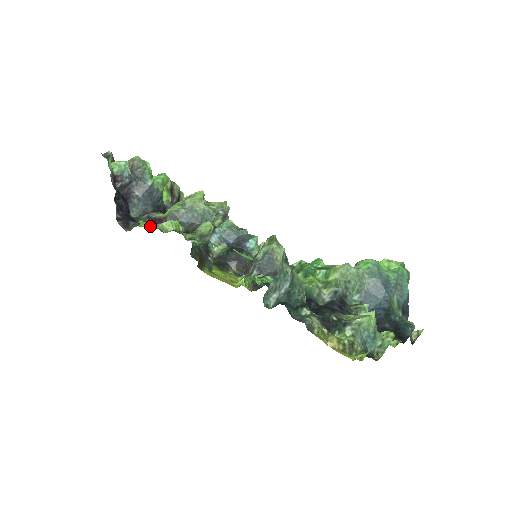
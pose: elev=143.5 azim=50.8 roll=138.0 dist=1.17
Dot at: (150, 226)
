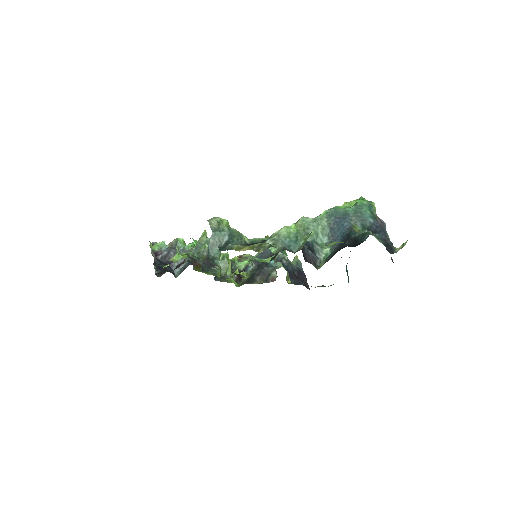
Dot at: occluded
